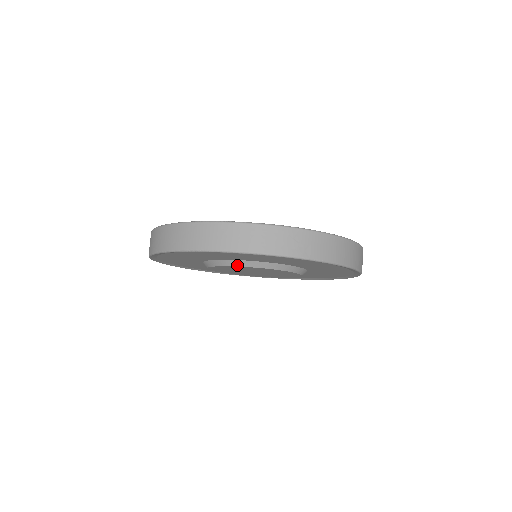
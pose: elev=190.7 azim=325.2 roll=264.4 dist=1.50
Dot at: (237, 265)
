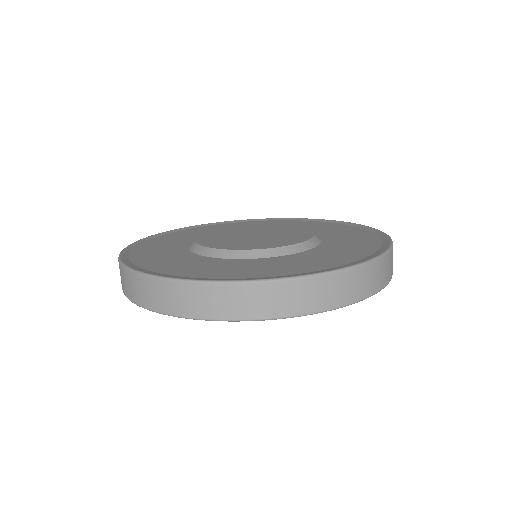
Dot at: occluded
